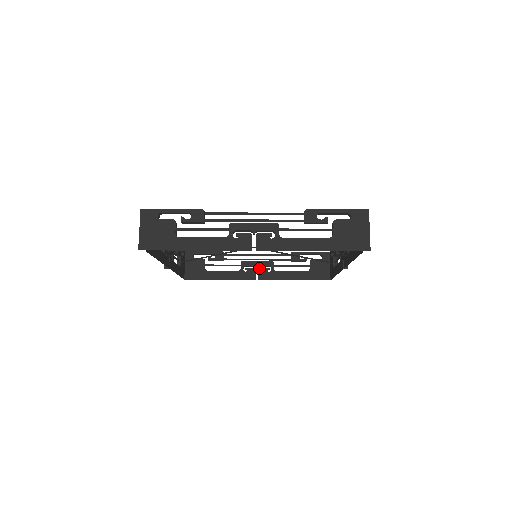
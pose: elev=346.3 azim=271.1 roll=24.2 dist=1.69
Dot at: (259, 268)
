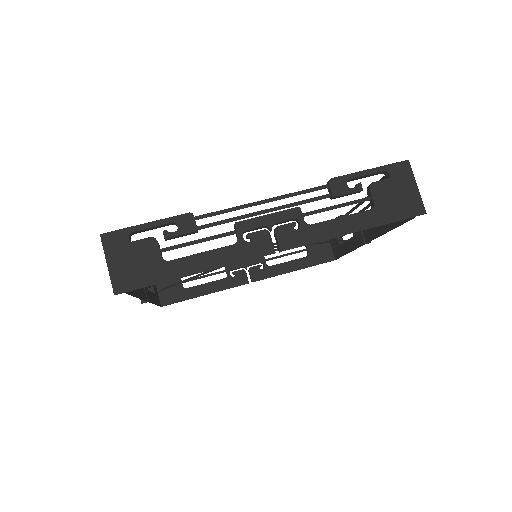
Dot at: (249, 268)
